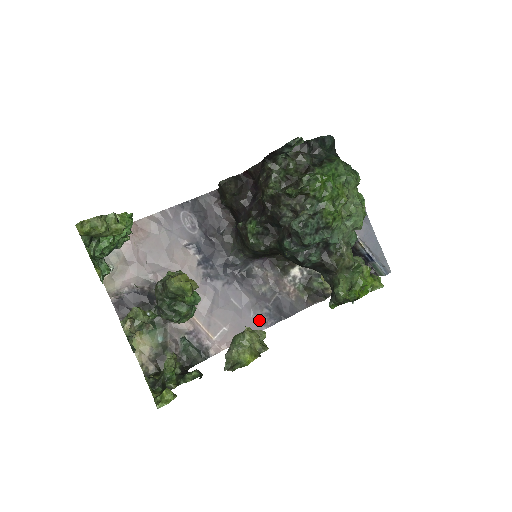
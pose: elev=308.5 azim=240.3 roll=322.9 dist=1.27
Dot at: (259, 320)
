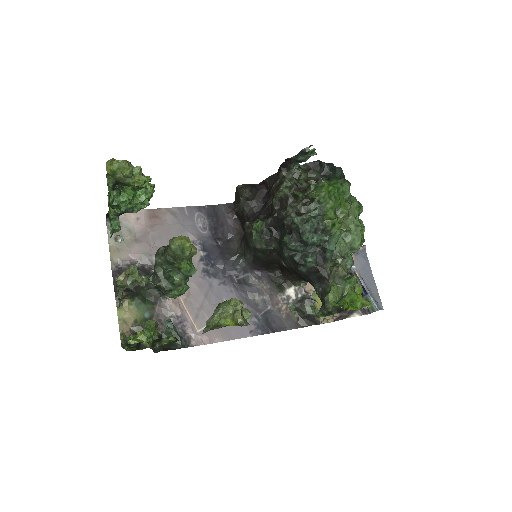
Dot at: (246, 326)
